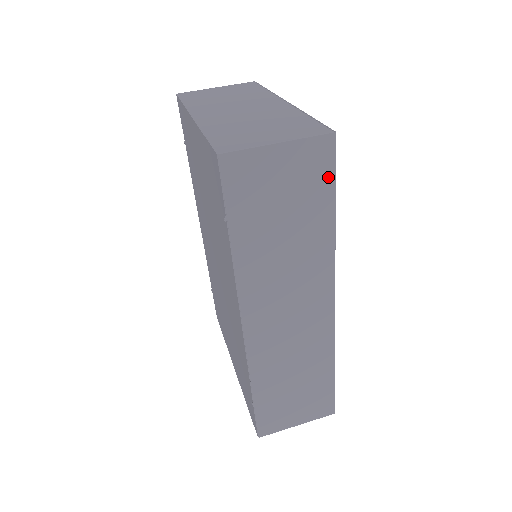
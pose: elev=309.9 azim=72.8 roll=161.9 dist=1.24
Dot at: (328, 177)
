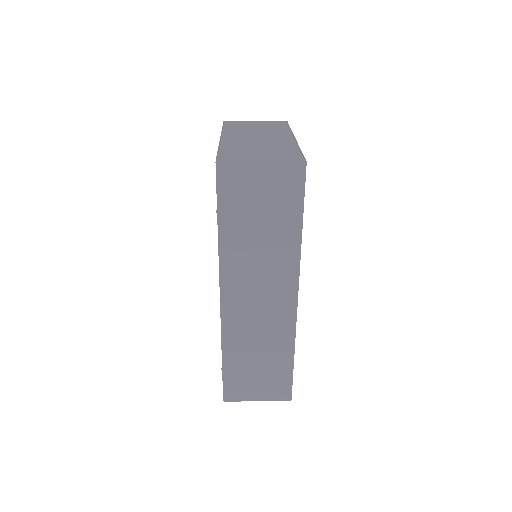
Dot at: (298, 195)
